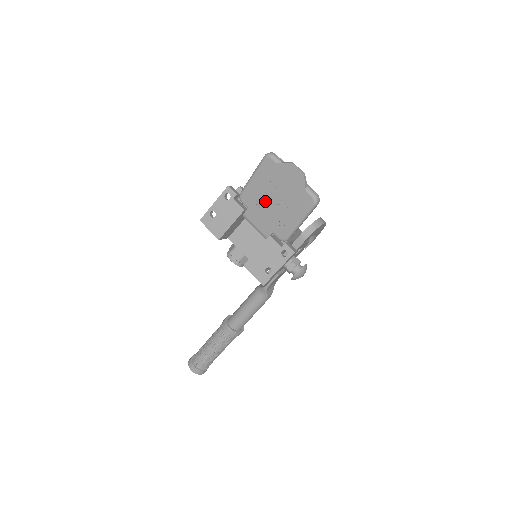
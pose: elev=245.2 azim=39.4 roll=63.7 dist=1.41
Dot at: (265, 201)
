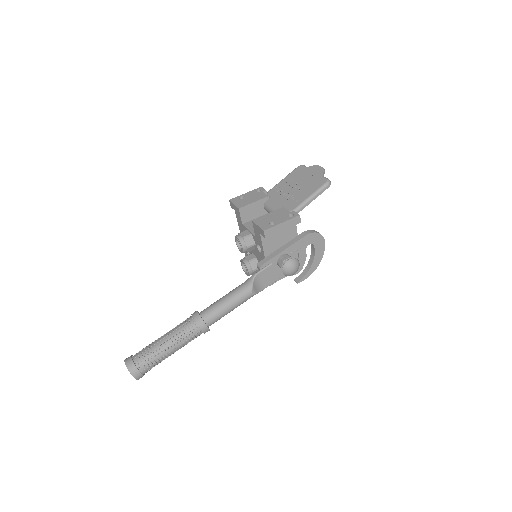
Dot at: (288, 190)
